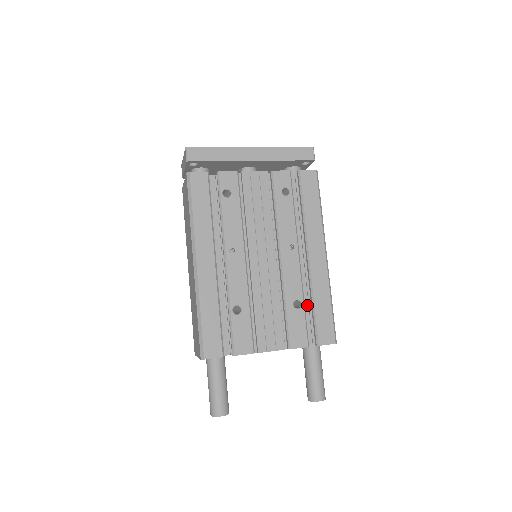
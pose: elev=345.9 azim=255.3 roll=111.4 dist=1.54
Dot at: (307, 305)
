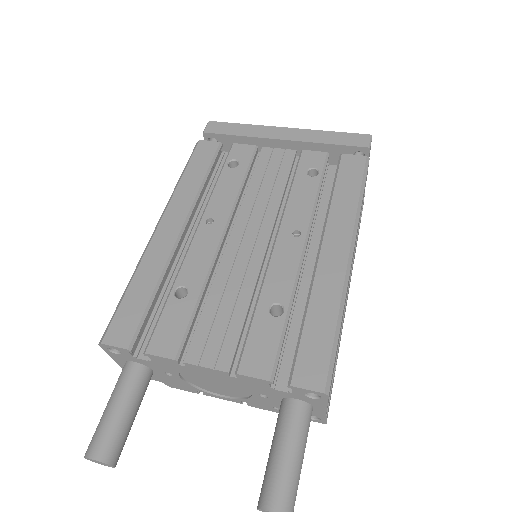
Dot at: occluded
